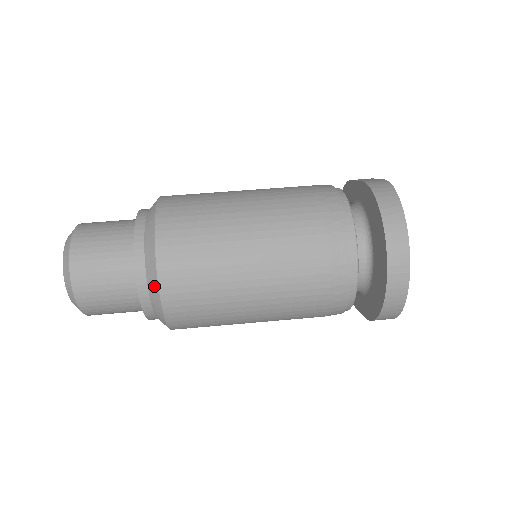
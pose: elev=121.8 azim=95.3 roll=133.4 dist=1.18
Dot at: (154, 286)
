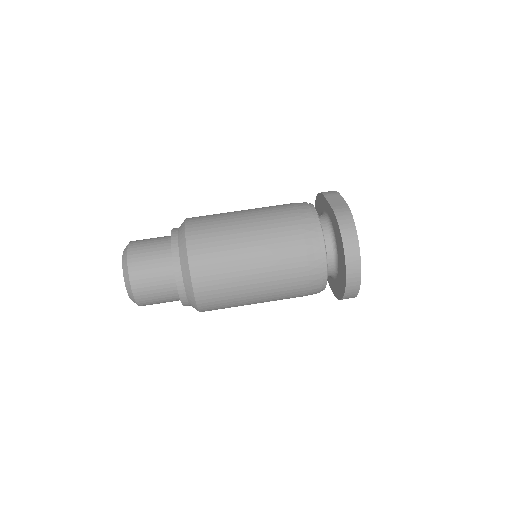
Dot at: (191, 296)
